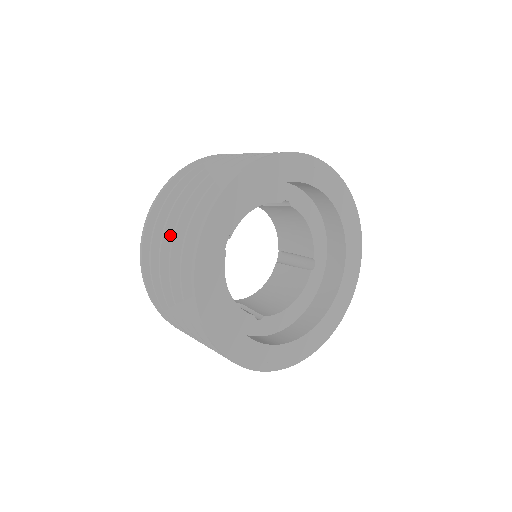
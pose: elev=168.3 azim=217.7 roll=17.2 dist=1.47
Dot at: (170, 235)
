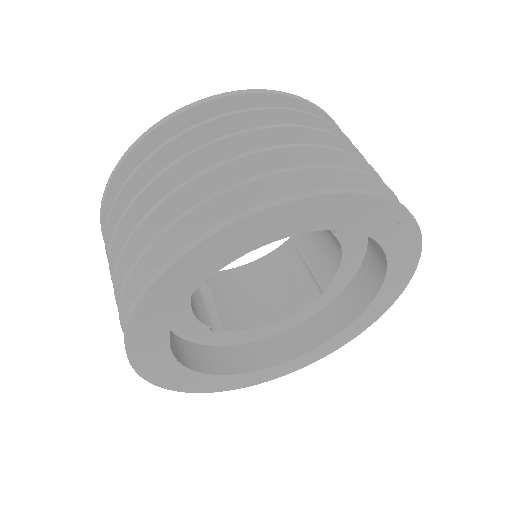
Dot at: (149, 199)
